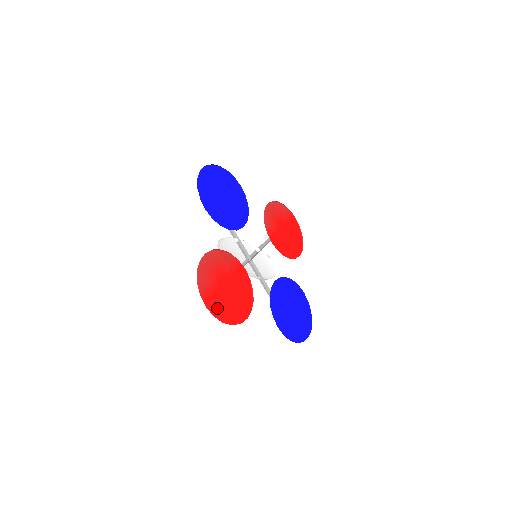
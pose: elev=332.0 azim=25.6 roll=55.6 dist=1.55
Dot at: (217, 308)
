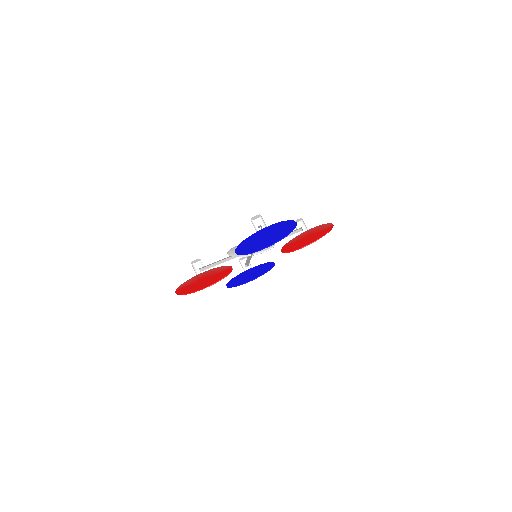
Dot at: (184, 290)
